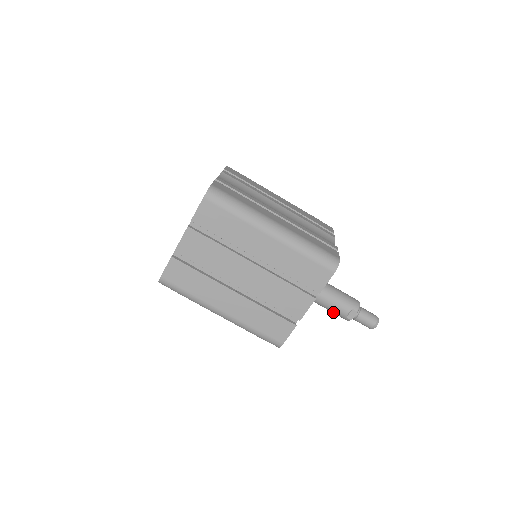
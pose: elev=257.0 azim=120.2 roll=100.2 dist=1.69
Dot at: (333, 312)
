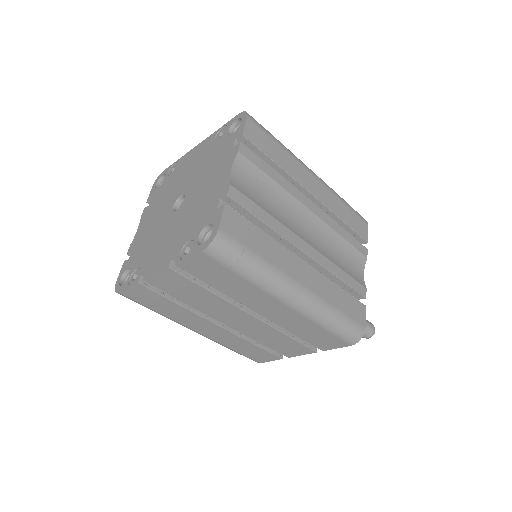
Dot at: occluded
